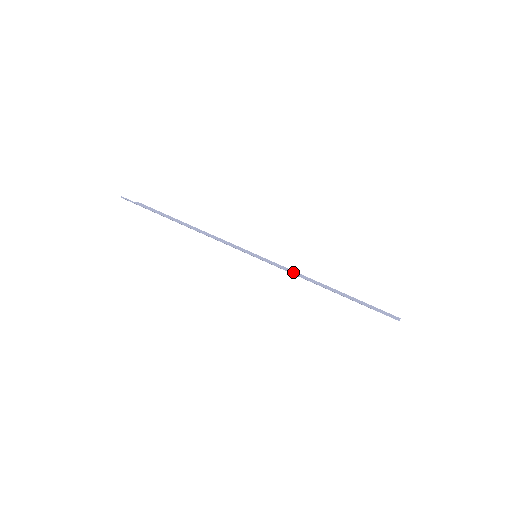
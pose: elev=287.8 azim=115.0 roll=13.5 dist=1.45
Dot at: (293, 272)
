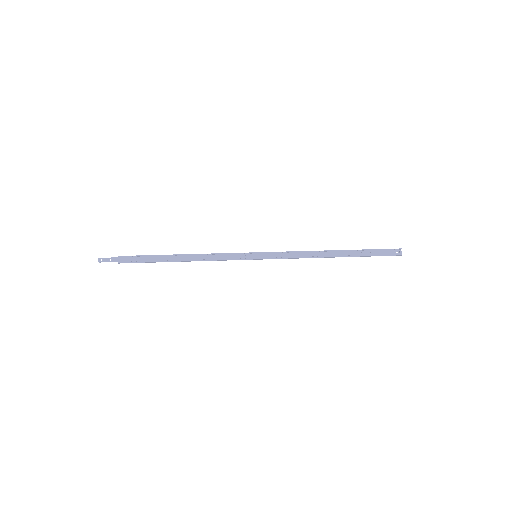
Dot at: (295, 251)
